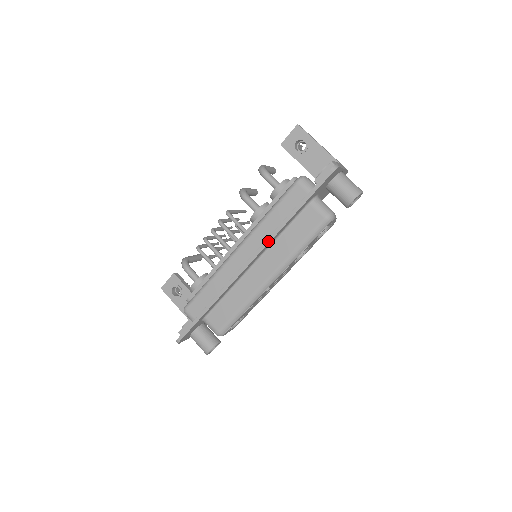
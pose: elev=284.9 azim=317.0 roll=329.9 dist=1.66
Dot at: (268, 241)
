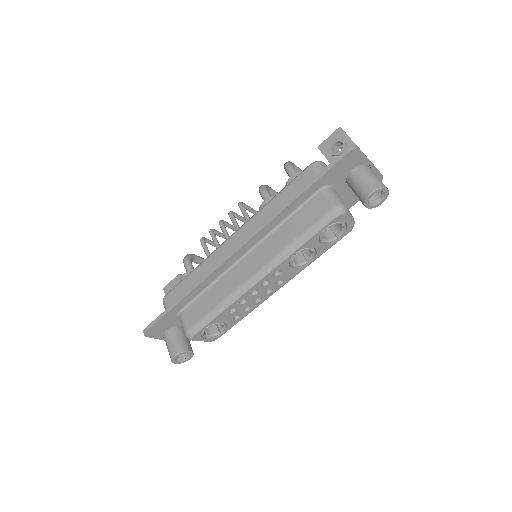
Dot at: (263, 226)
